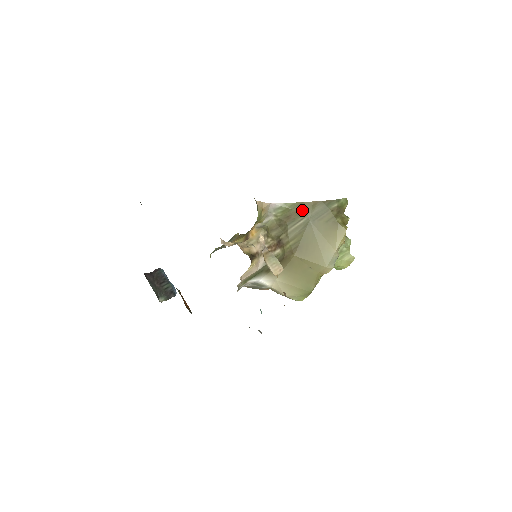
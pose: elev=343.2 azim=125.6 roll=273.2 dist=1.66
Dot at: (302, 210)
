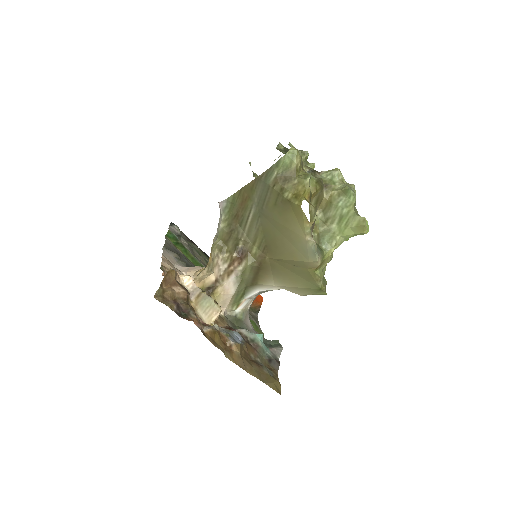
Dot at: (245, 200)
